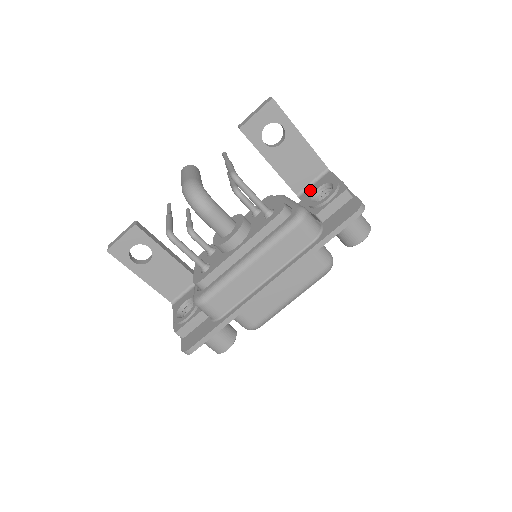
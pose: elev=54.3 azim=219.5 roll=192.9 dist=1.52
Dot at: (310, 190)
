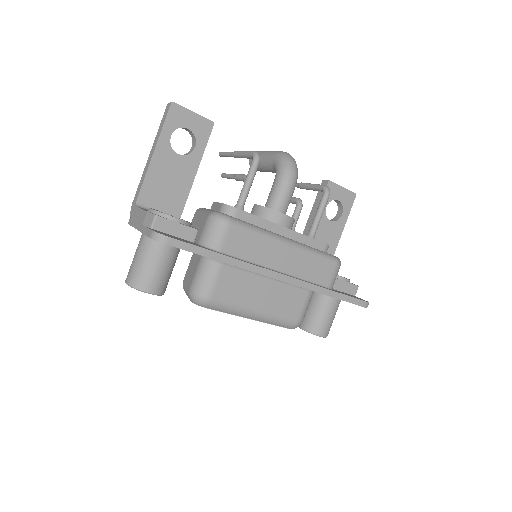
Dot at: occluded
